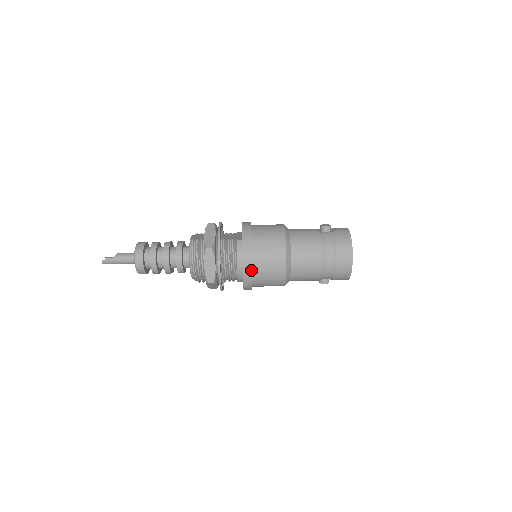
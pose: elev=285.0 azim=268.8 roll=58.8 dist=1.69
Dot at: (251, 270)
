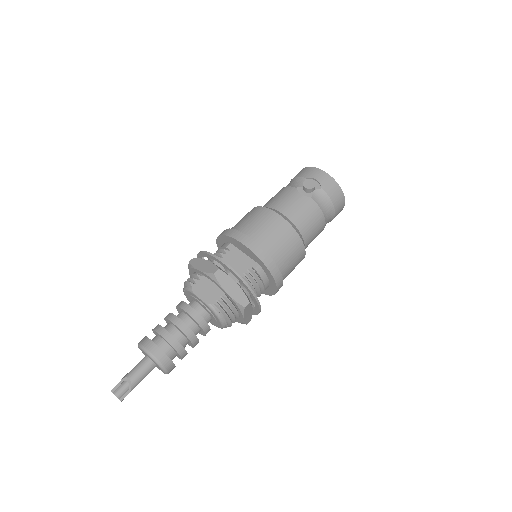
Dot at: occluded
